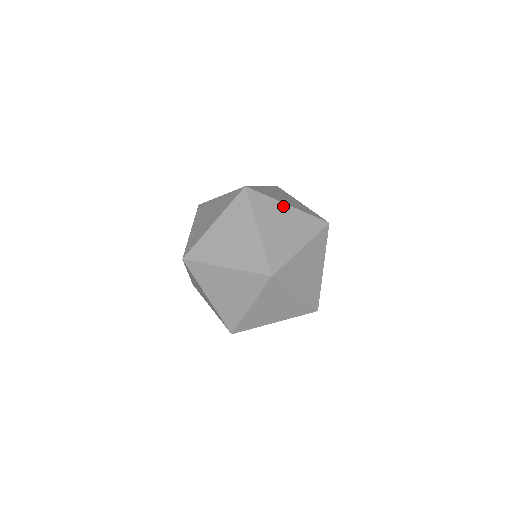
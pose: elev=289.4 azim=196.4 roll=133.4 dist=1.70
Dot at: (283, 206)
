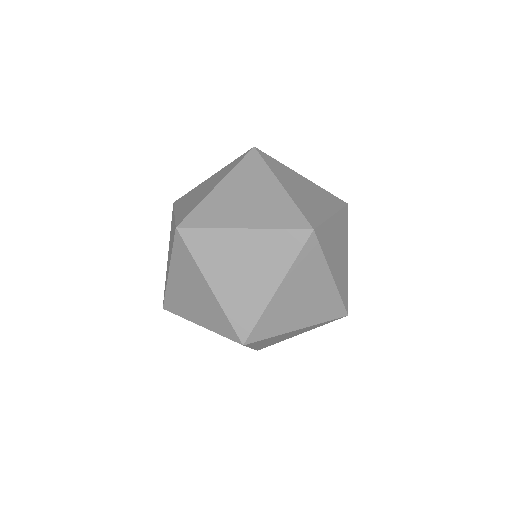
Dot at: (236, 234)
